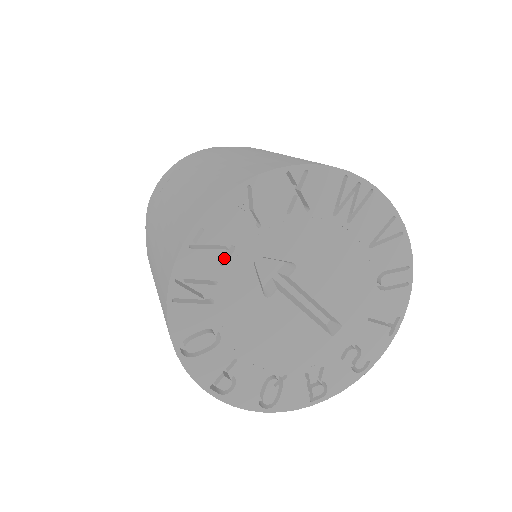
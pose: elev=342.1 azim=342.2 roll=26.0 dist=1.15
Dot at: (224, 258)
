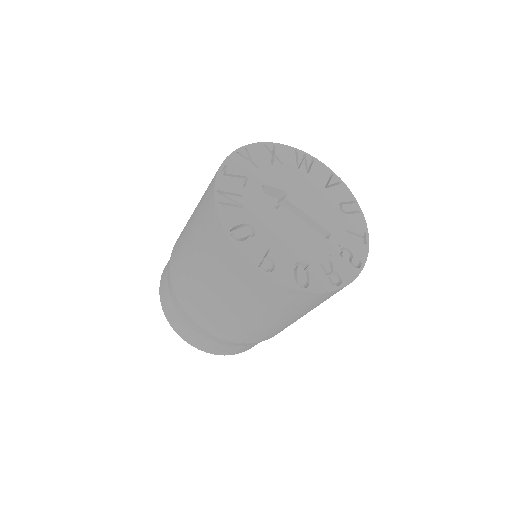
Dot at: occluded
